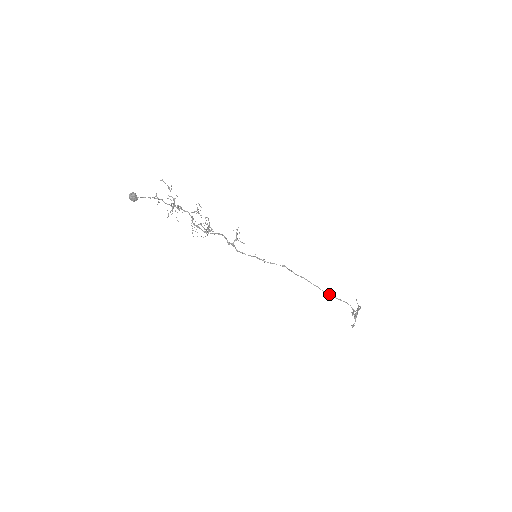
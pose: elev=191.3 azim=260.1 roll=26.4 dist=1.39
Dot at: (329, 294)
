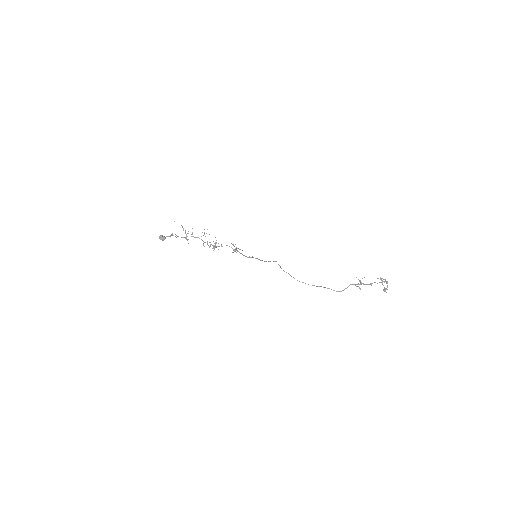
Dot at: (305, 283)
